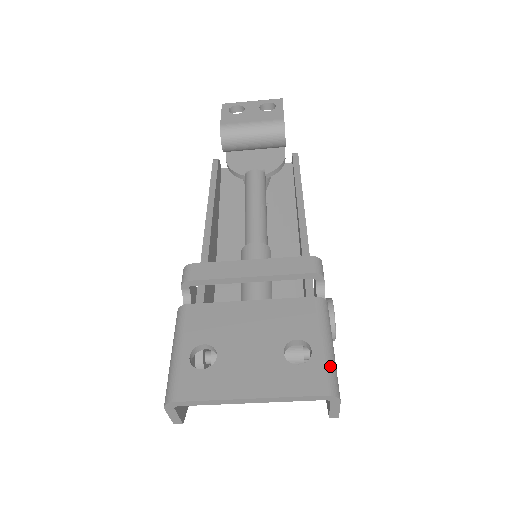
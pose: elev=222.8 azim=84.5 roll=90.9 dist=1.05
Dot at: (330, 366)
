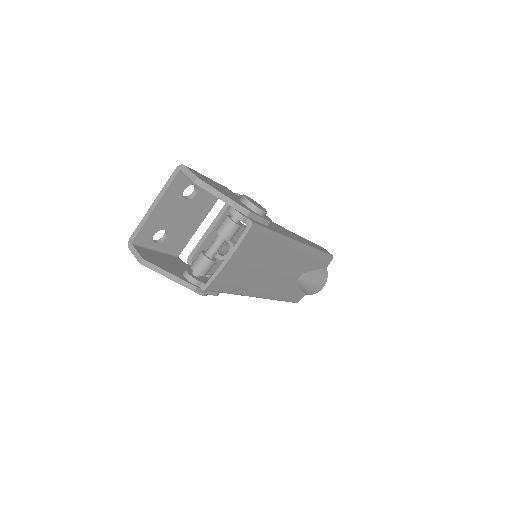
Dot at: occluded
